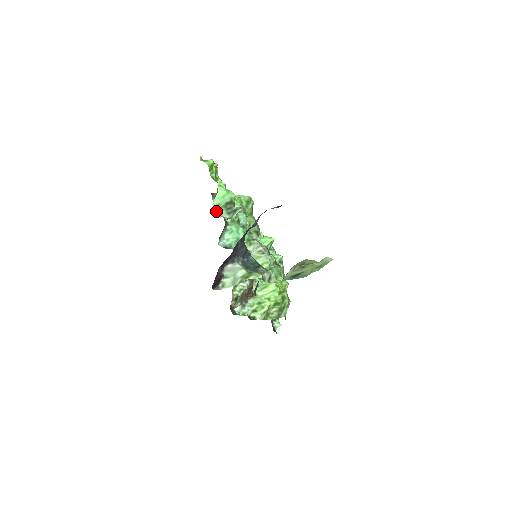
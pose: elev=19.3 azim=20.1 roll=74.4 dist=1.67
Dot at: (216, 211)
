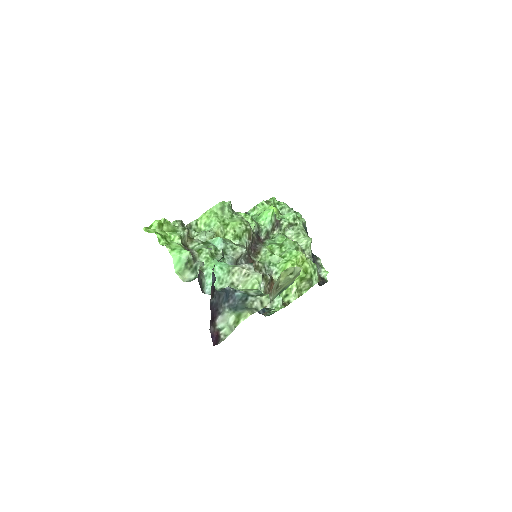
Dot at: (181, 278)
